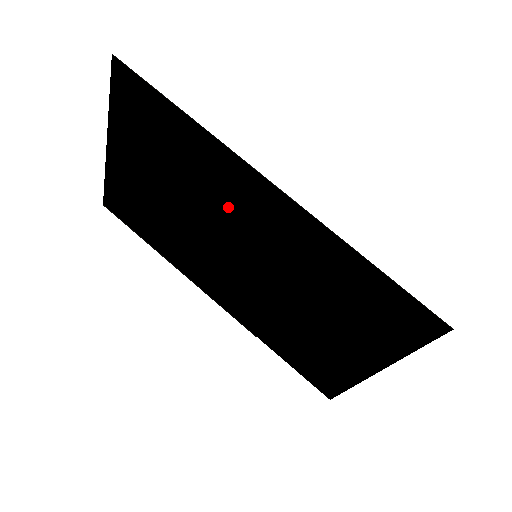
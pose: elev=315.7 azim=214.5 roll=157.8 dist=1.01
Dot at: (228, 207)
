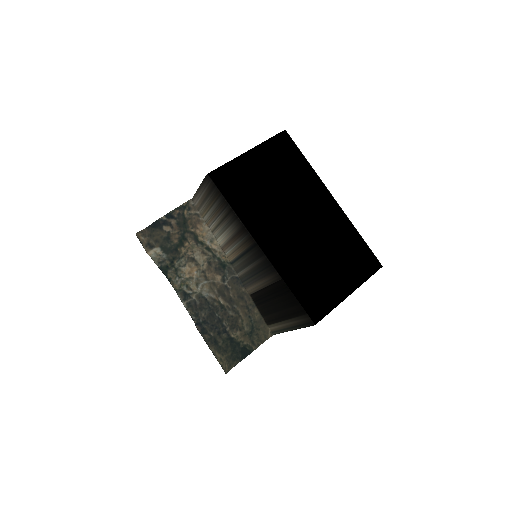
Dot at: (307, 201)
